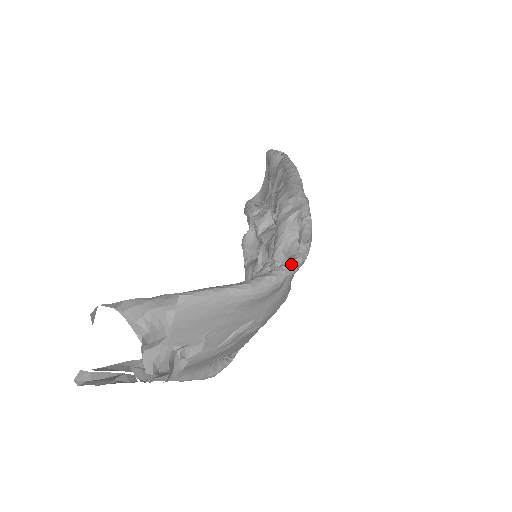
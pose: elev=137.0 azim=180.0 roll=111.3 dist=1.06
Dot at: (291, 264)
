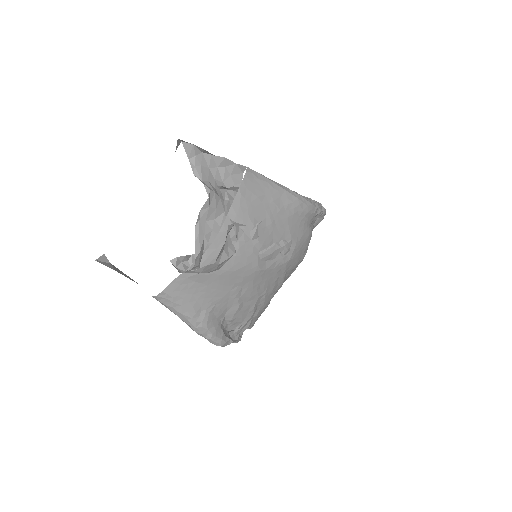
Dot at: (320, 203)
